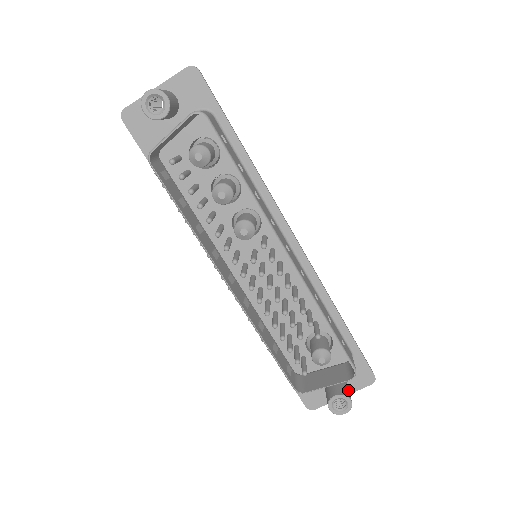
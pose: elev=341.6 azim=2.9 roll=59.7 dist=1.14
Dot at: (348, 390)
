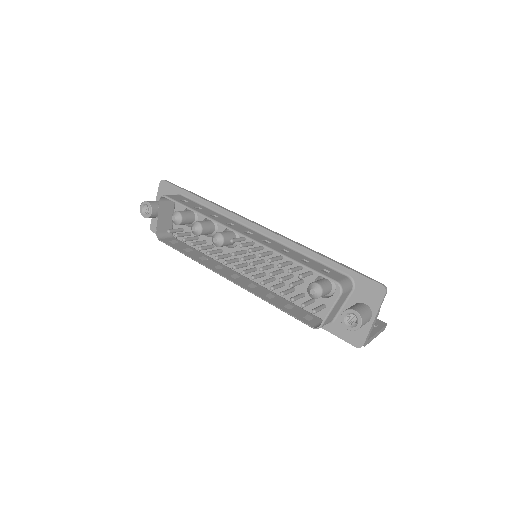
Dot at: (359, 307)
